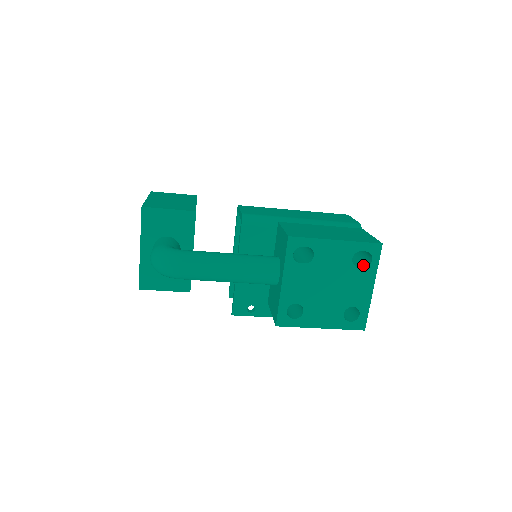
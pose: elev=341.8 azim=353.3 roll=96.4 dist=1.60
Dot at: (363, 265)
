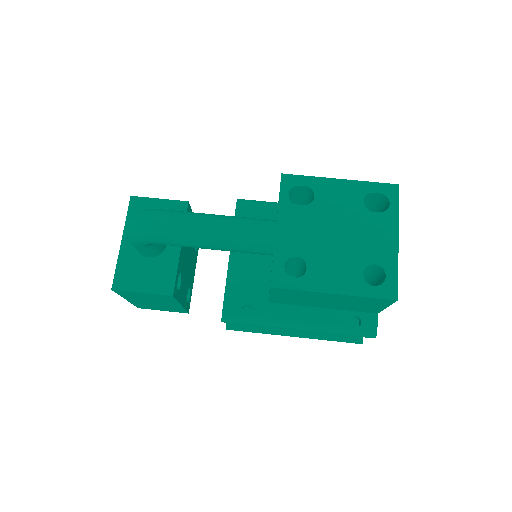
Dot at: (380, 214)
